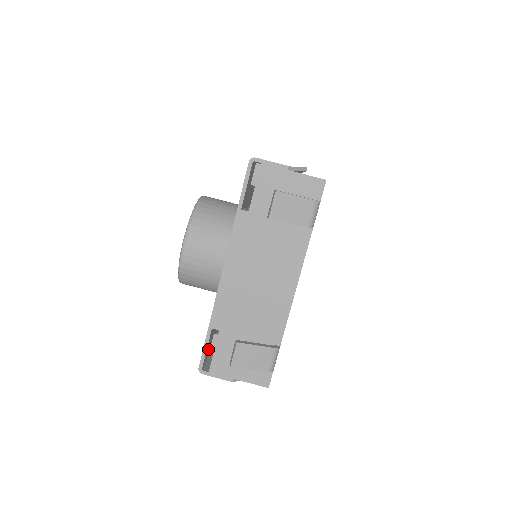
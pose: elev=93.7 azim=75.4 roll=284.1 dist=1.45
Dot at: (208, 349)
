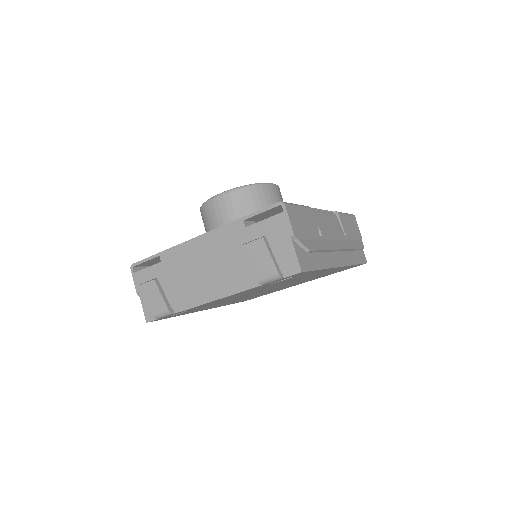
Dot at: (154, 263)
